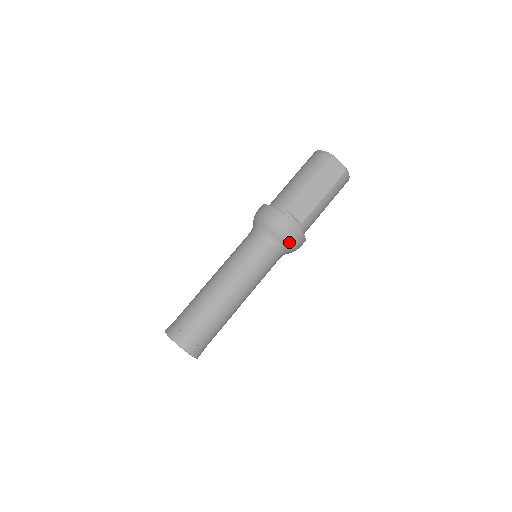
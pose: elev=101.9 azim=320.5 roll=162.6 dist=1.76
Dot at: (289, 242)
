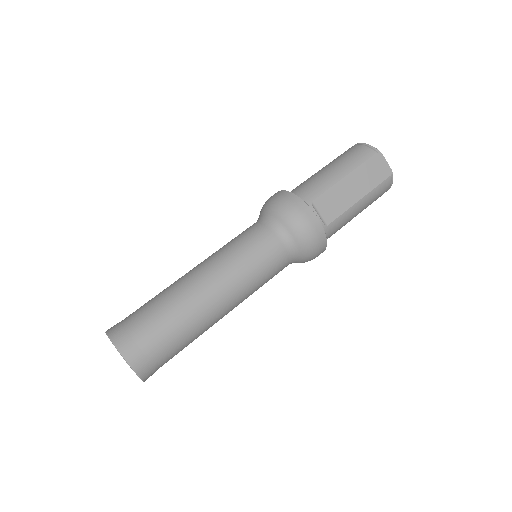
Dot at: (307, 245)
